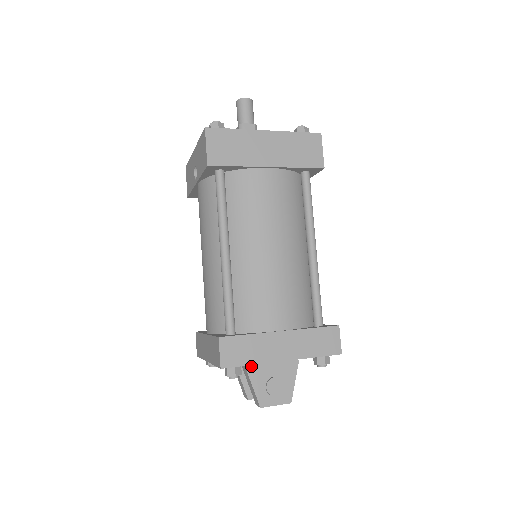
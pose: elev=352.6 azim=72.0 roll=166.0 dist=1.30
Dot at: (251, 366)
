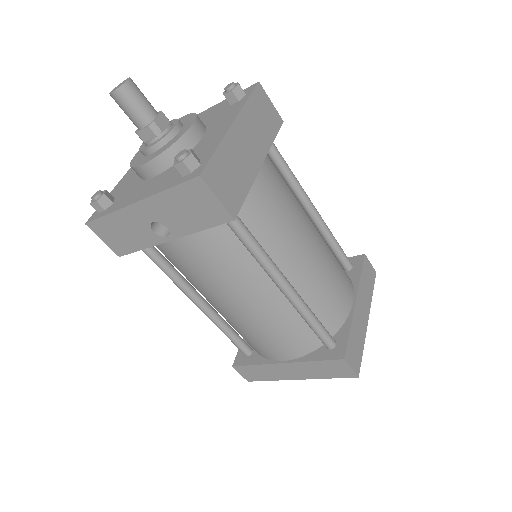
Dot at: occluded
